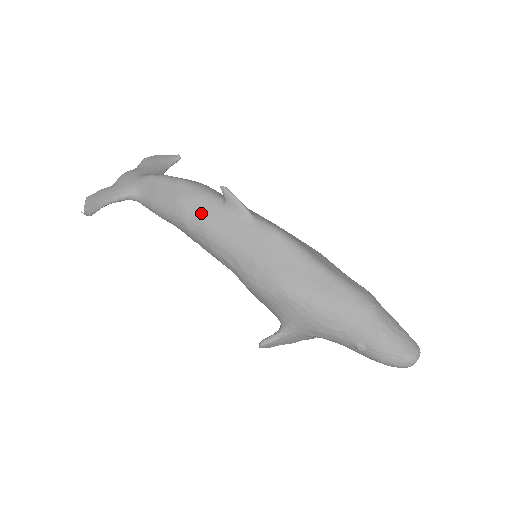
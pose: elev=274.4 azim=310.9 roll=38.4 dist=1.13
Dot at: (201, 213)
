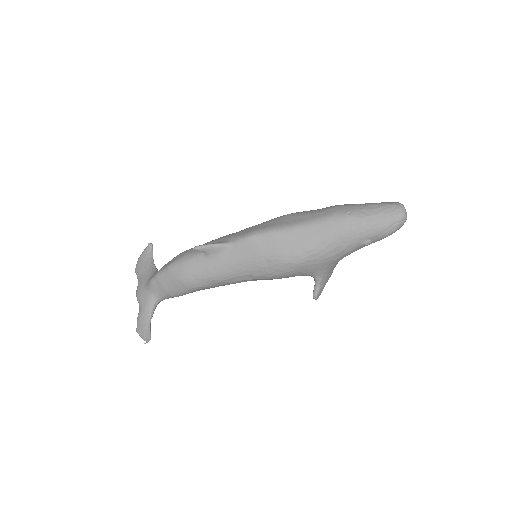
Dot at: (201, 273)
